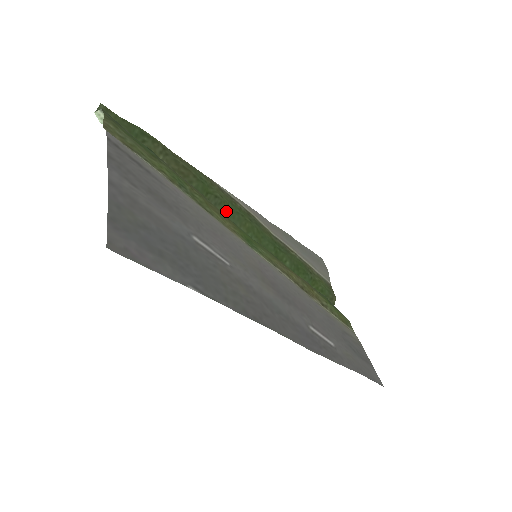
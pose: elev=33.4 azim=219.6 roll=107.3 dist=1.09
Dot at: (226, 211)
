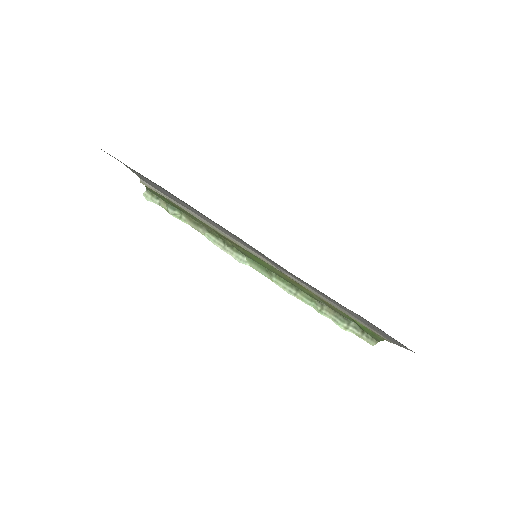
Dot at: occluded
